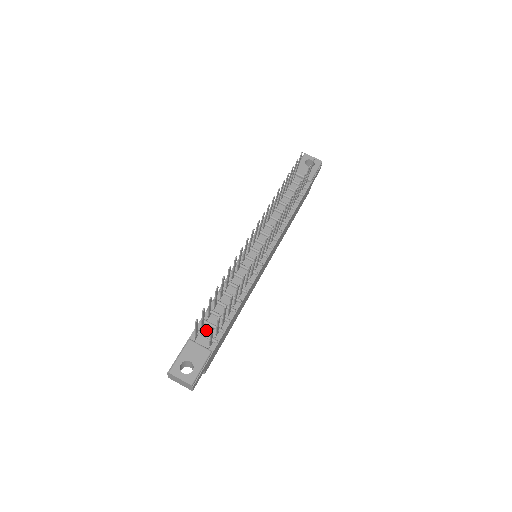
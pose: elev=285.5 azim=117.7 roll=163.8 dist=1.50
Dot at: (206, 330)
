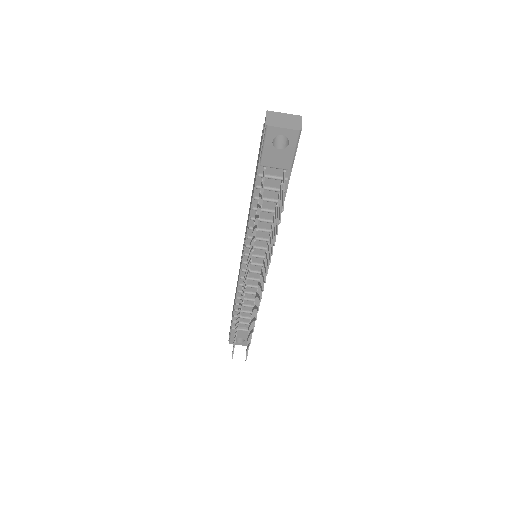
Dot at: (241, 320)
